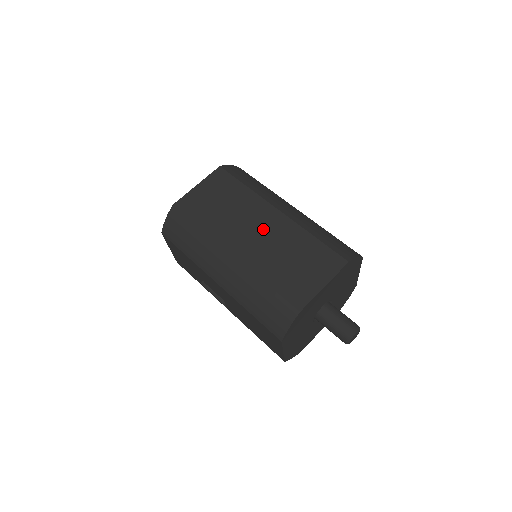
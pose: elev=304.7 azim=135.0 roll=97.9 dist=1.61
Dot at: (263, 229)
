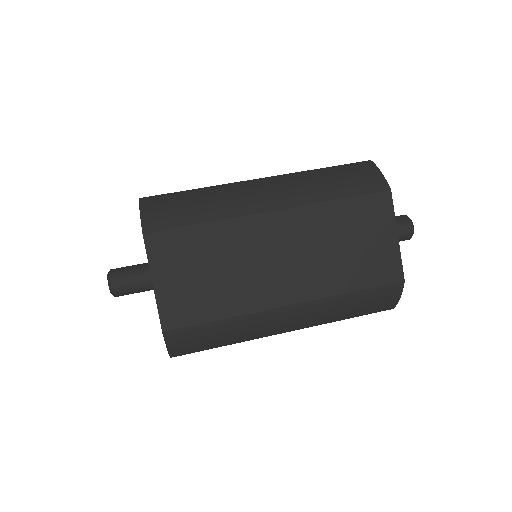
Dot at: (284, 248)
